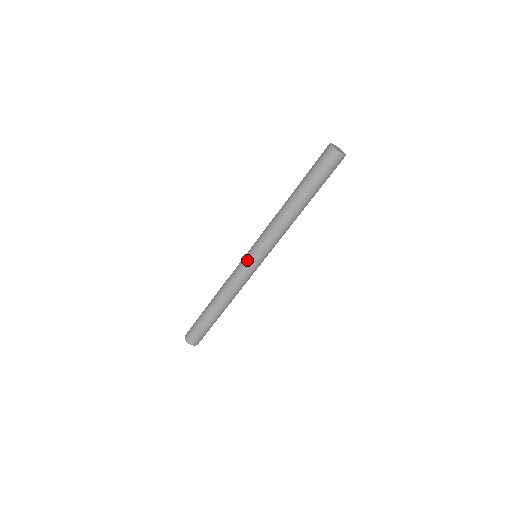
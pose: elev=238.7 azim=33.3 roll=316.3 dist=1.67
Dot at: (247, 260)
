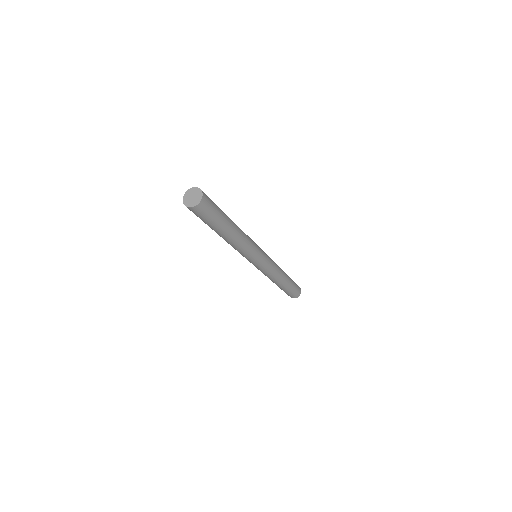
Dot at: occluded
